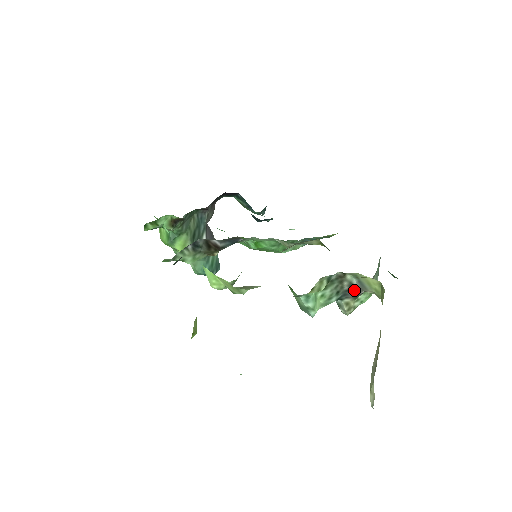
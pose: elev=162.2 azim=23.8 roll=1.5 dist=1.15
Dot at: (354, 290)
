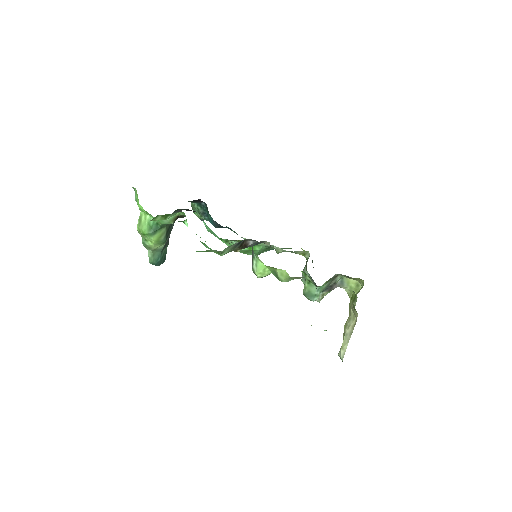
Dot at: (333, 286)
